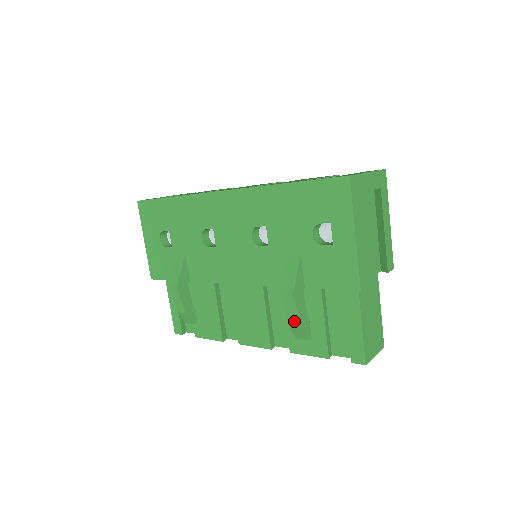
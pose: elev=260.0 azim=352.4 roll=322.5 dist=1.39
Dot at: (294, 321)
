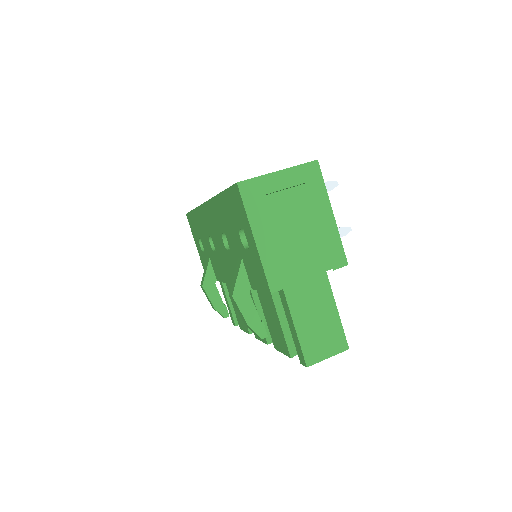
Dot at: (244, 321)
